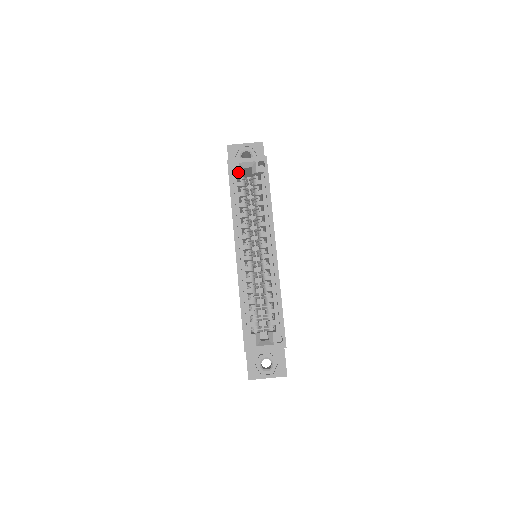
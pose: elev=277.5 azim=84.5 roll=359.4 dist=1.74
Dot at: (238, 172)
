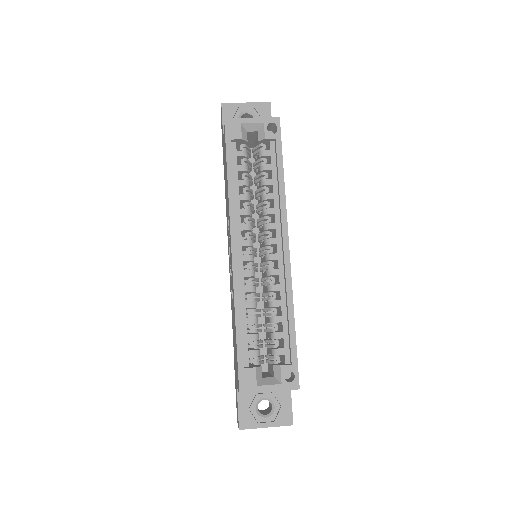
Dot at: (239, 136)
